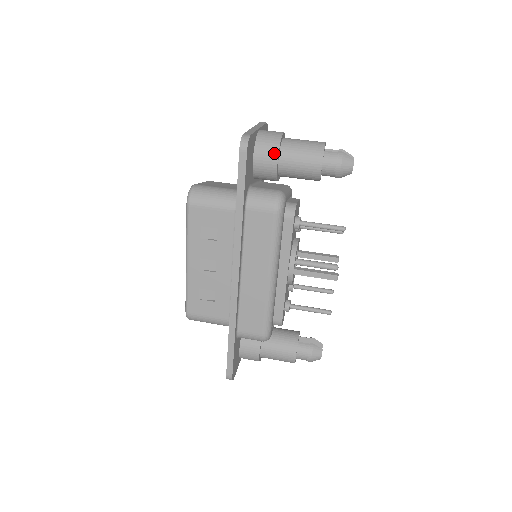
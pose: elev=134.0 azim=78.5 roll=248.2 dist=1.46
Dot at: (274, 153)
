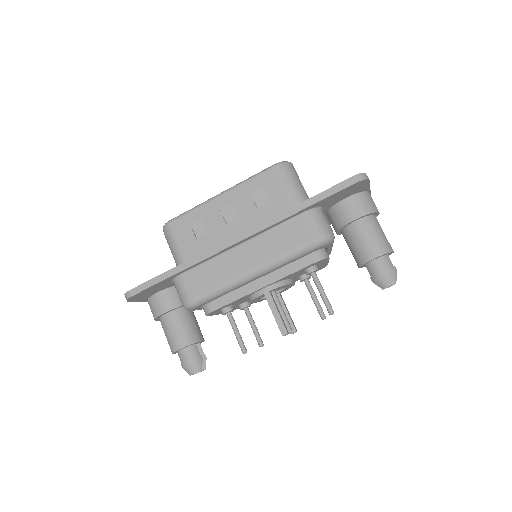
Dot at: (362, 212)
